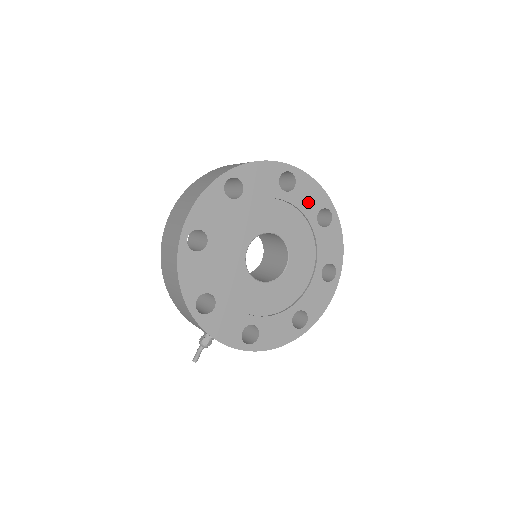
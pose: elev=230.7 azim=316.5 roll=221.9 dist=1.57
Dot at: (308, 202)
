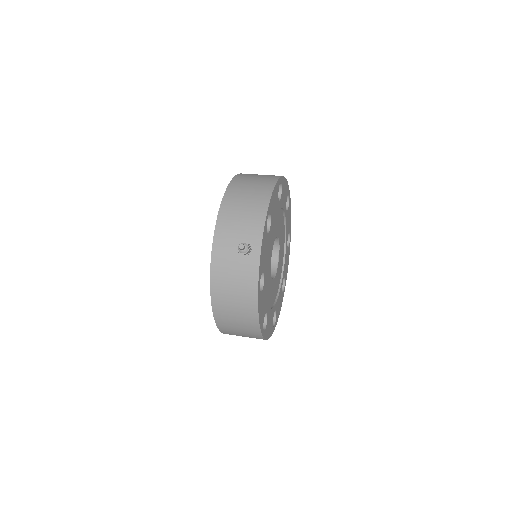
Dot at: (286, 264)
